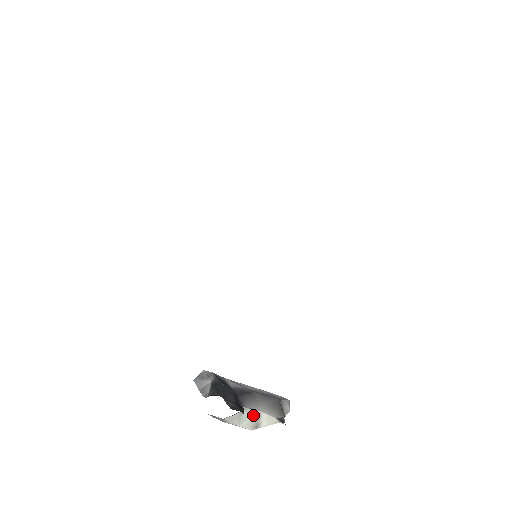
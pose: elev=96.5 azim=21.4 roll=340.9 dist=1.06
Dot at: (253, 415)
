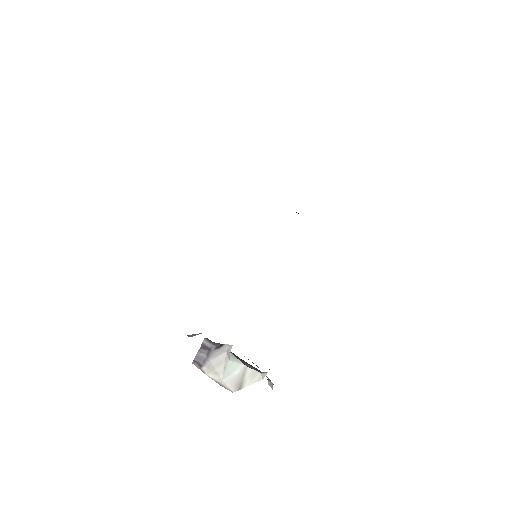
Dot at: (238, 369)
